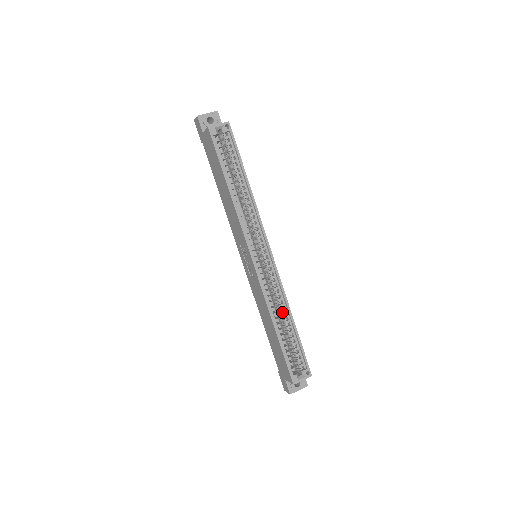
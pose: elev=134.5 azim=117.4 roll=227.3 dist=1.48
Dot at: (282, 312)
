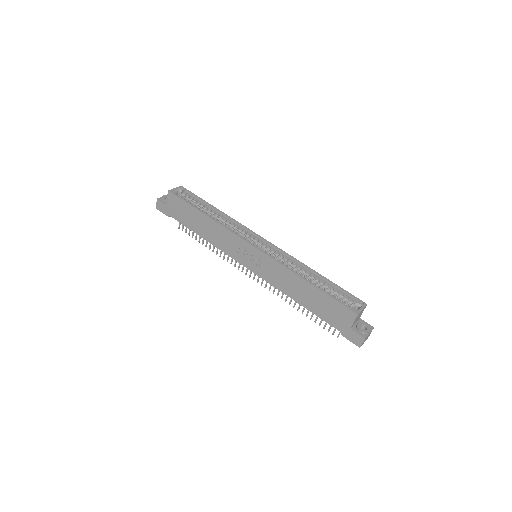
Dot at: (304, 273)
